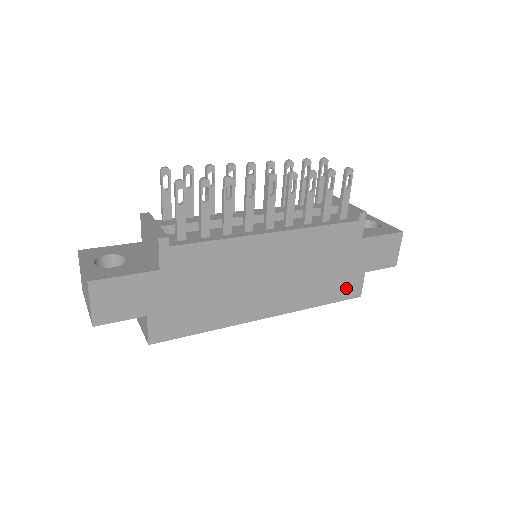
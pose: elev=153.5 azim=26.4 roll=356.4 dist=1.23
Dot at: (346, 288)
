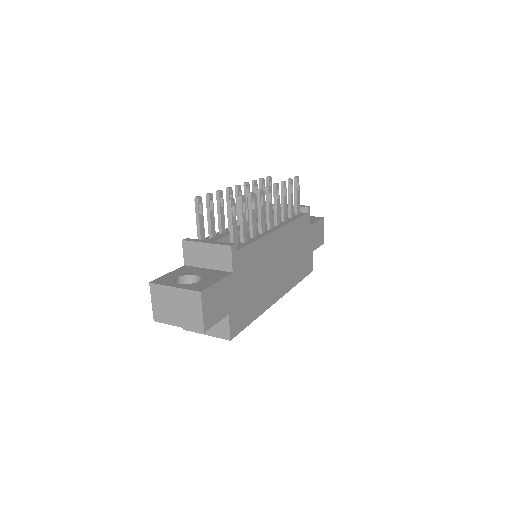
Dot at: (307, 266)
